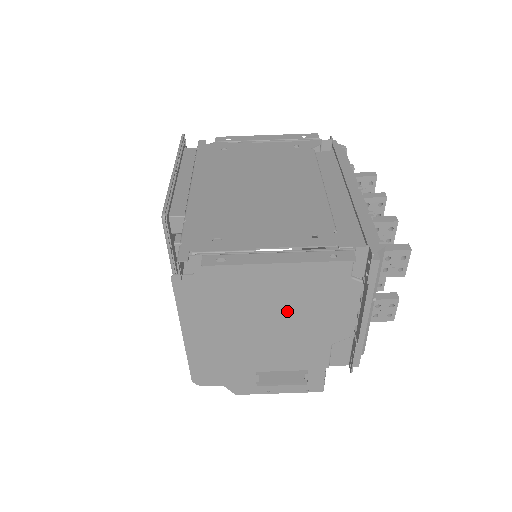
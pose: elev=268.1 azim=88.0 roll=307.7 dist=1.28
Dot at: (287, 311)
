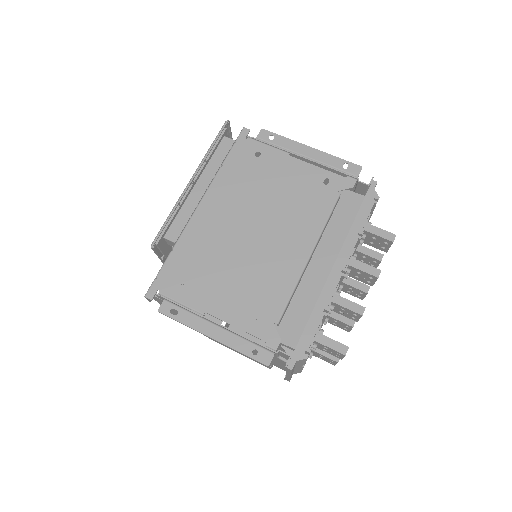
Dot at: occluded
